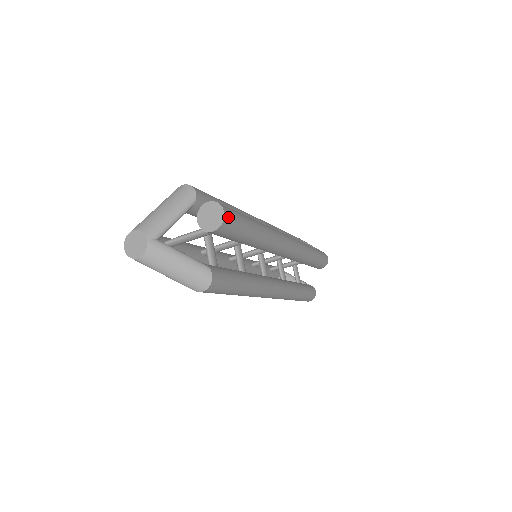
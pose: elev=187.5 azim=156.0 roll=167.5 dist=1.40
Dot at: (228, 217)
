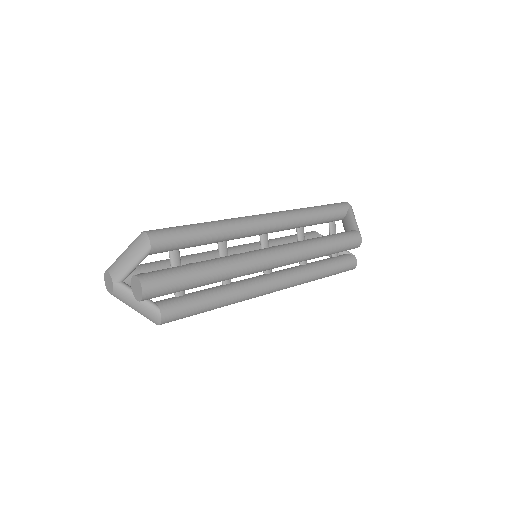
Dot at: (149, 291)
